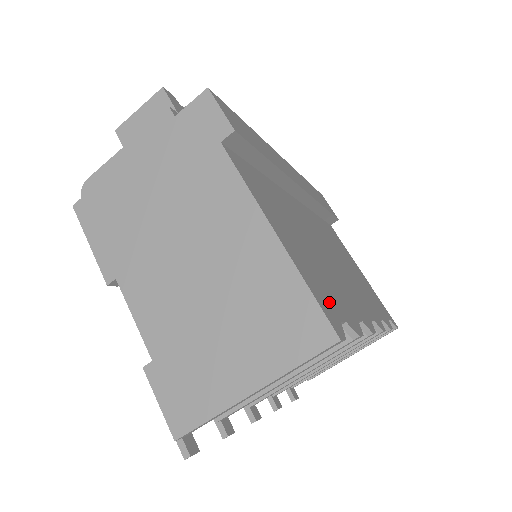
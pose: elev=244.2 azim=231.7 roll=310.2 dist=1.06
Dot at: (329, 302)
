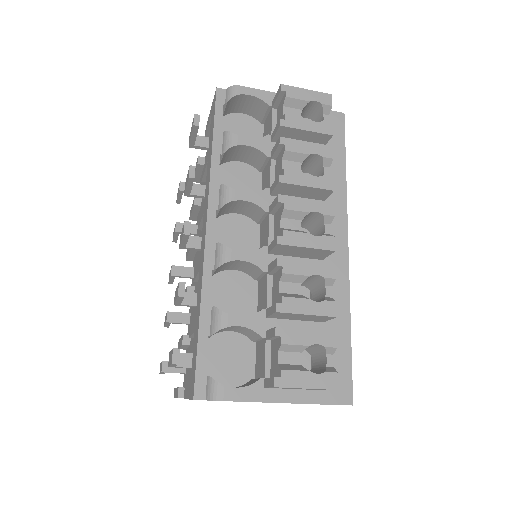
Dot at: occluded
